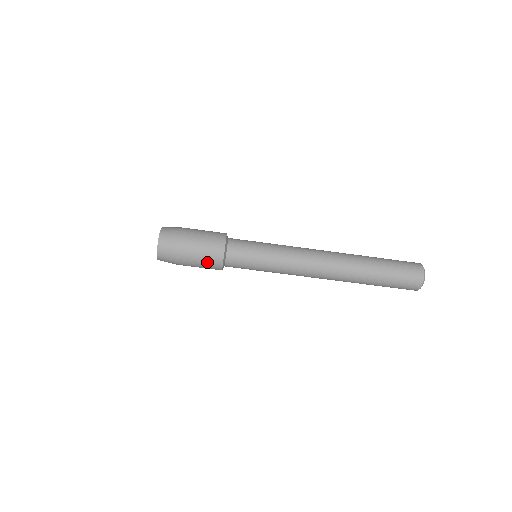
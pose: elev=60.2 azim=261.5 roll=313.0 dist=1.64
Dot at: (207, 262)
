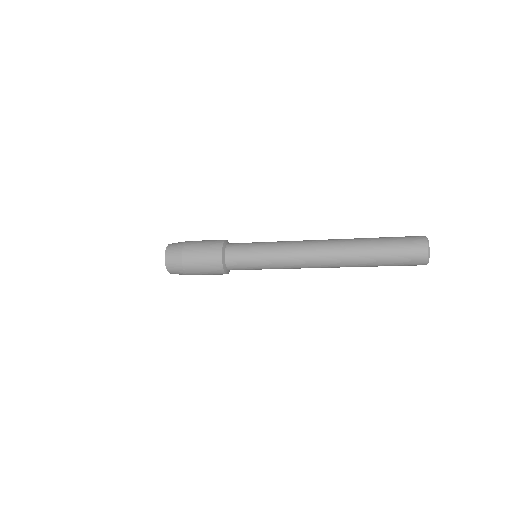
Dot at: occluded
